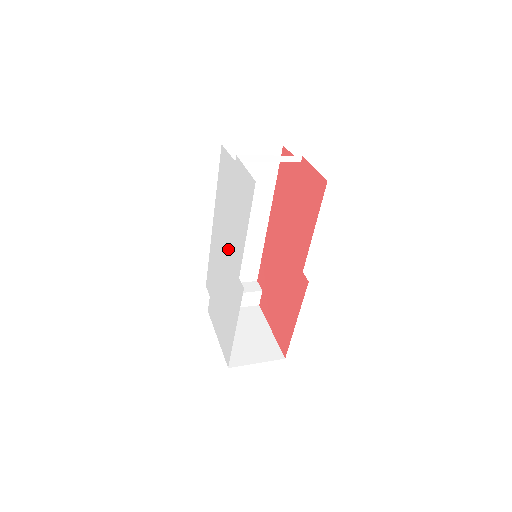
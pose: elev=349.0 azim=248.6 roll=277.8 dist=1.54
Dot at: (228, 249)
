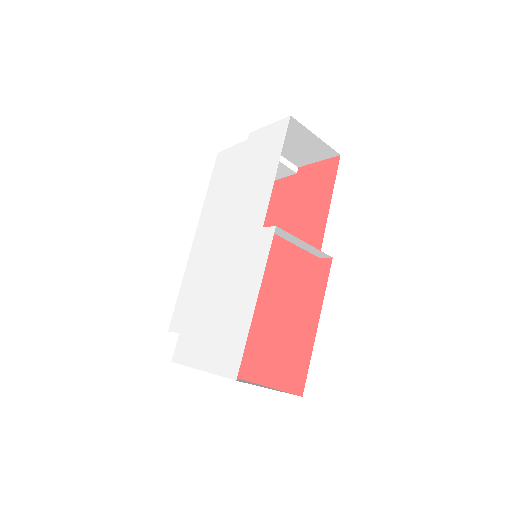
Dot at: (234, 225)
